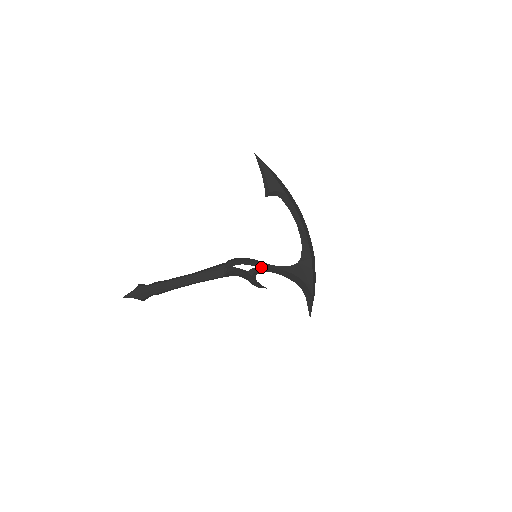
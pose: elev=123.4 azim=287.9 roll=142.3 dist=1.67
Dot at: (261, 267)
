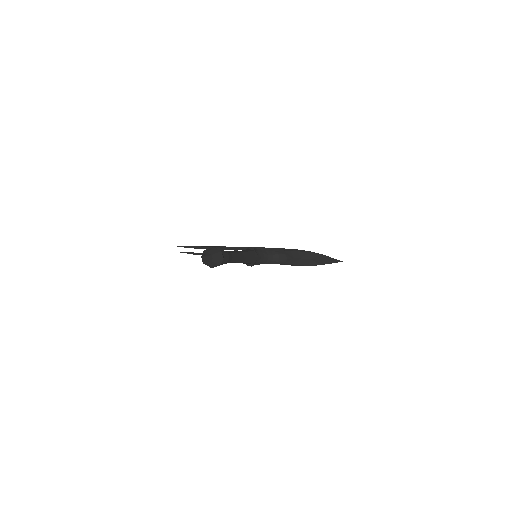
Dot at: occluded
